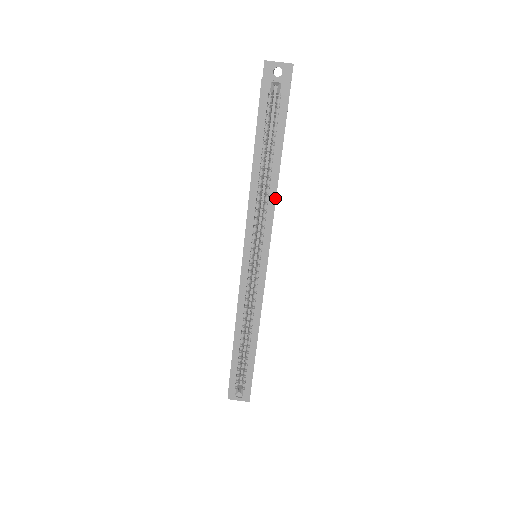
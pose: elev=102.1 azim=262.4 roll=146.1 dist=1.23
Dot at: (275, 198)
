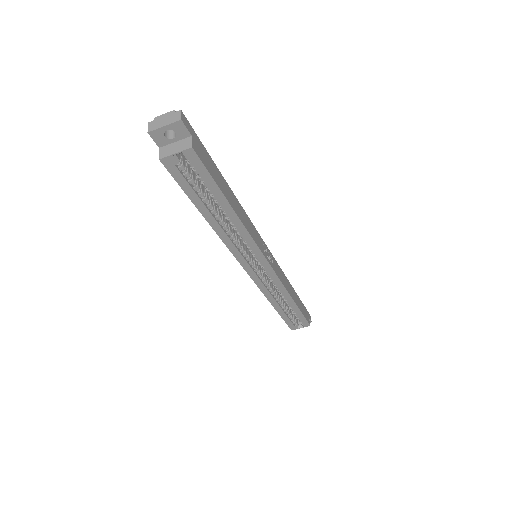
Dot at: (244, 228)
